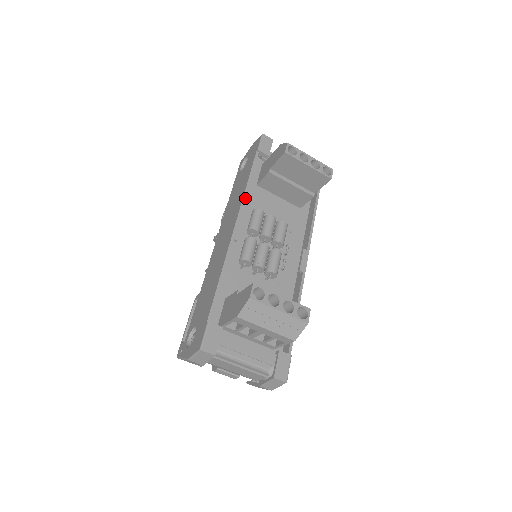
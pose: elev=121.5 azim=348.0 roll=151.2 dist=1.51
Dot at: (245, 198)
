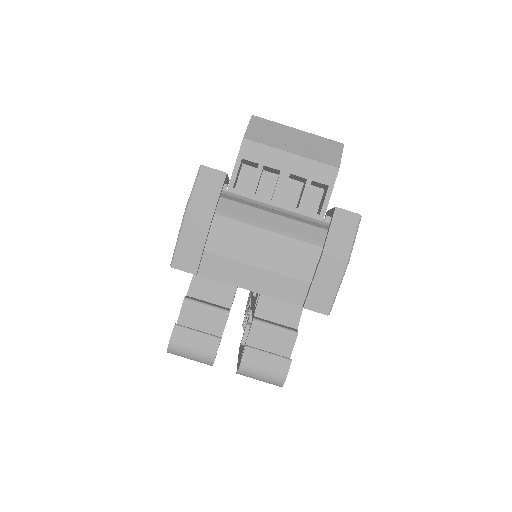
Dot at: occluded
